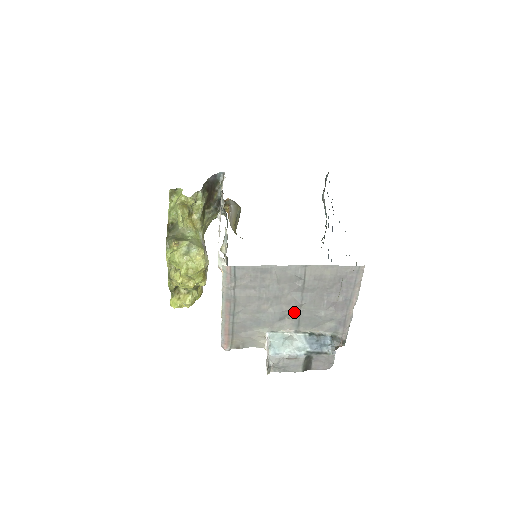
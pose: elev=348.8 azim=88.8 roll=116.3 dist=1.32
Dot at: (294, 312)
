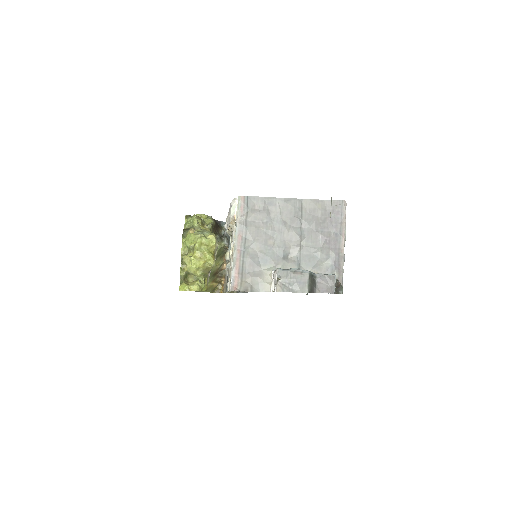
Dot at: (295, 249)
